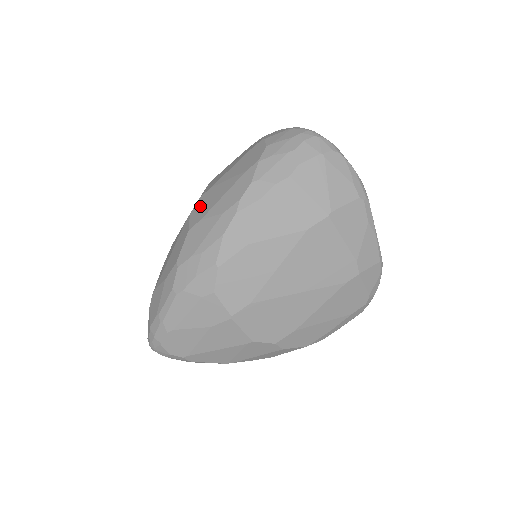
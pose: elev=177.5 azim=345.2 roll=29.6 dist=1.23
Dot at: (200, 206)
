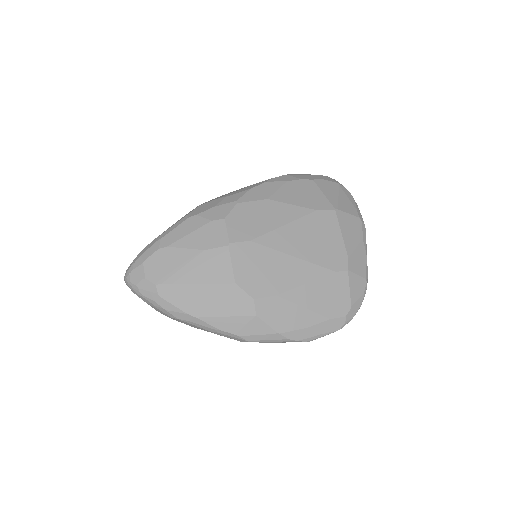
Dot at: occluded
